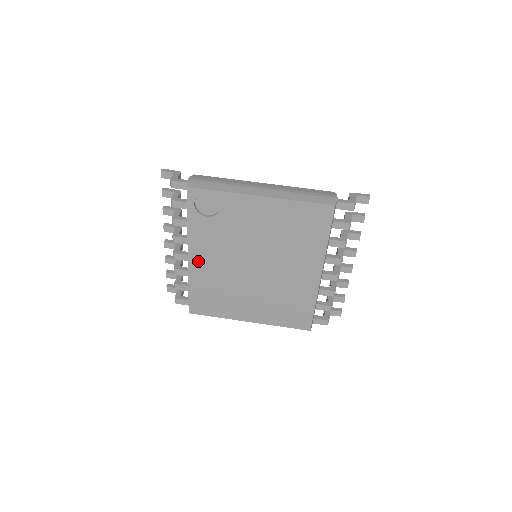
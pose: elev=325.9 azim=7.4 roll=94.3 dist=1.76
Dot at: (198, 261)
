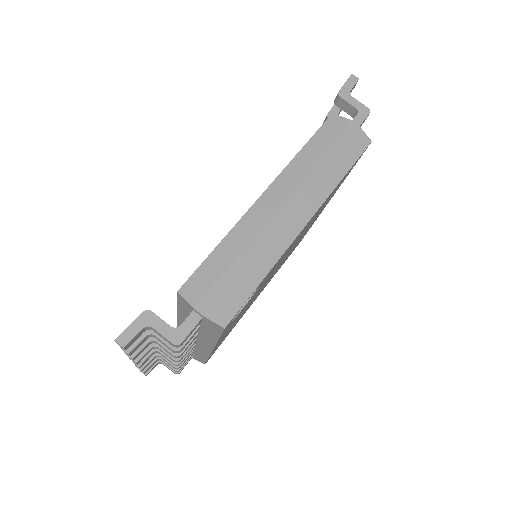
Dot at: occluded
